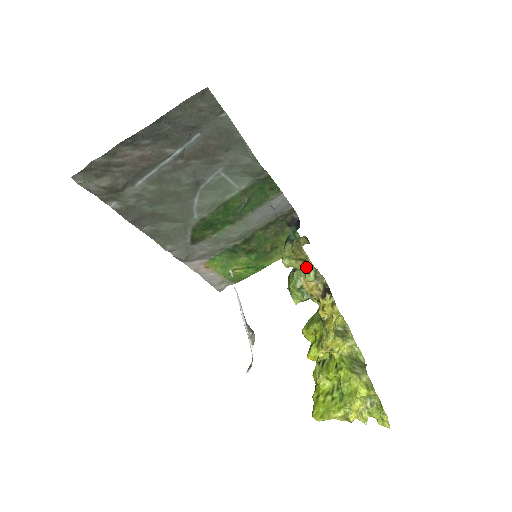
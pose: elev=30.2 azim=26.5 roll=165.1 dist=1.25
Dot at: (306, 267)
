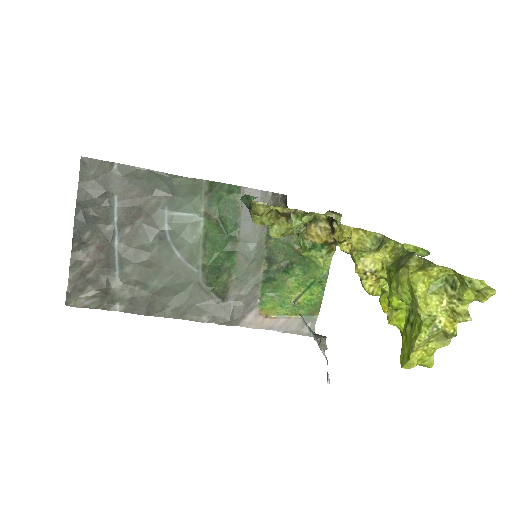
Dot at: (287, 218)
